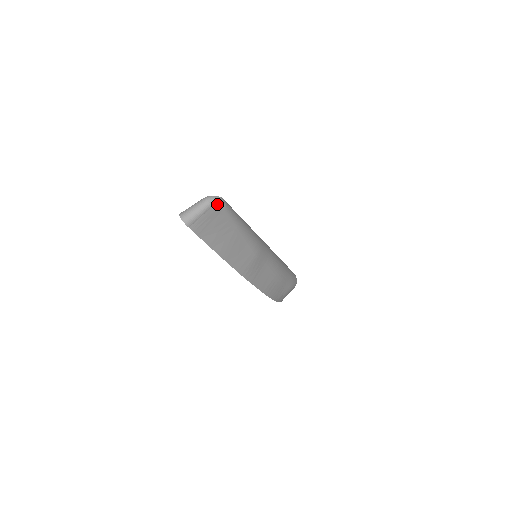
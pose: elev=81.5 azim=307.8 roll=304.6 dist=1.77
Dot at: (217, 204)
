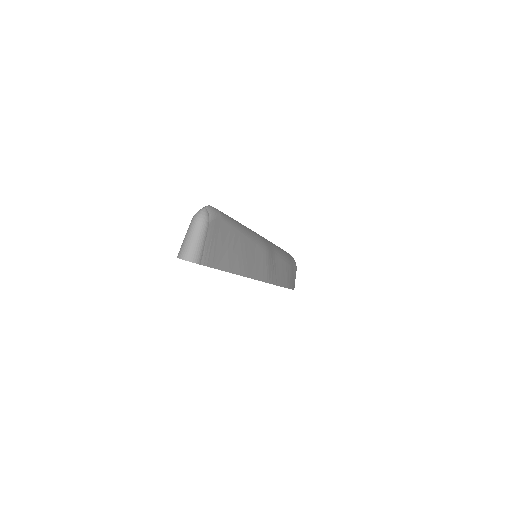
Dot at: (212, 216)
